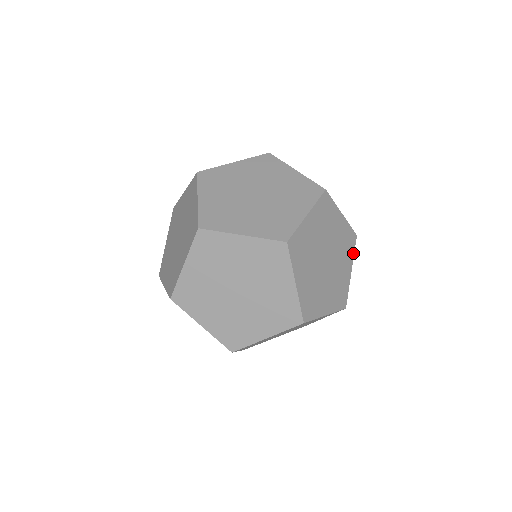
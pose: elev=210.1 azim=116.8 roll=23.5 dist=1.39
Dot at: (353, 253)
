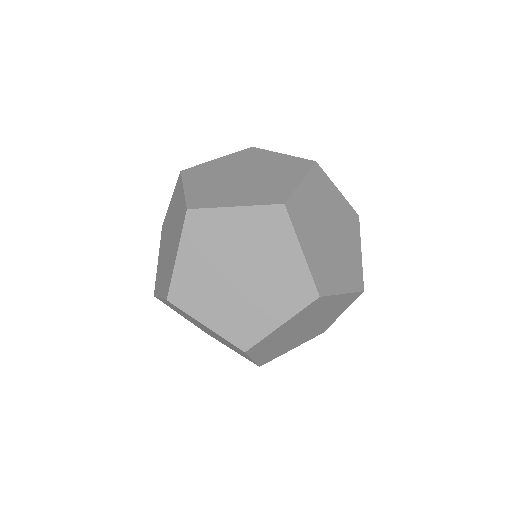
Dot at: (351, 303)
